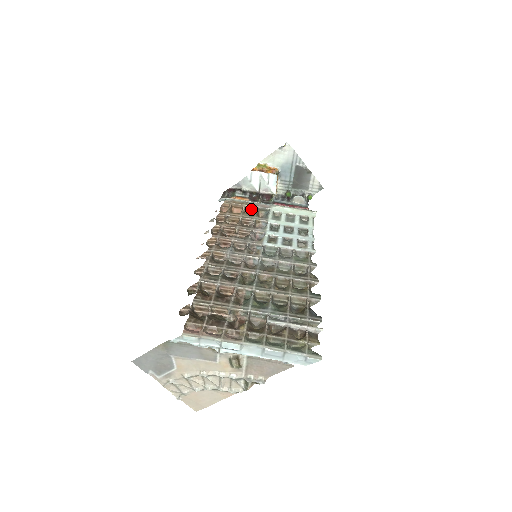
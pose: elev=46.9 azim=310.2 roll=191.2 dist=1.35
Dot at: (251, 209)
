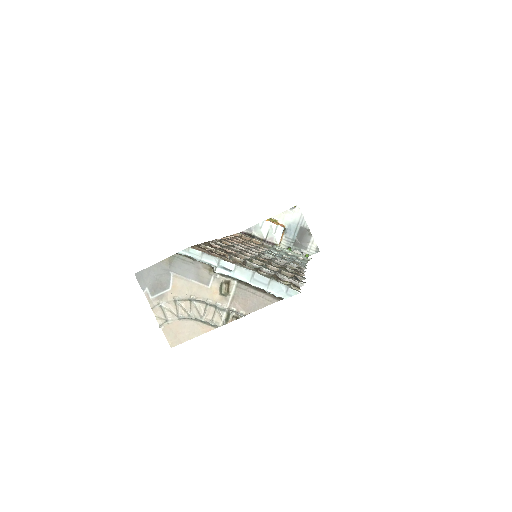
Dot at: occluded
